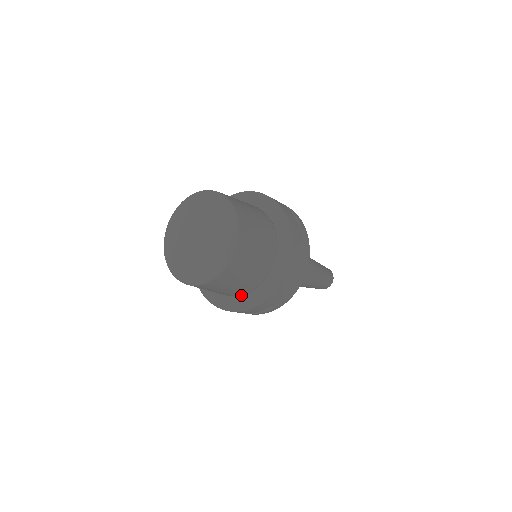
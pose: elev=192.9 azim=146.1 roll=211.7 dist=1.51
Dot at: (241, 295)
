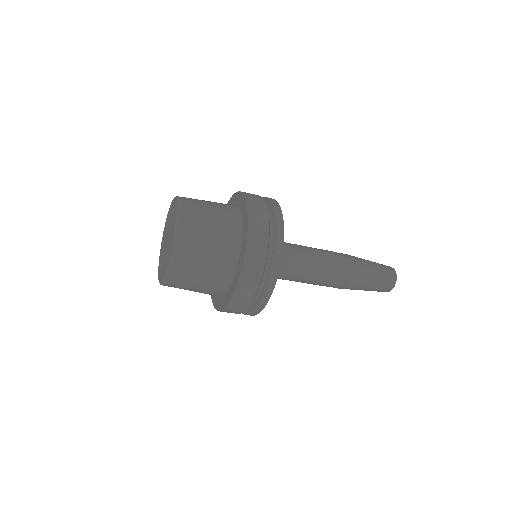
Dot at: (229, 285)
